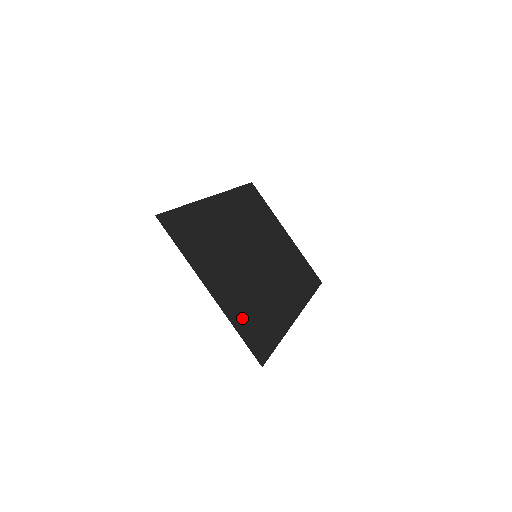
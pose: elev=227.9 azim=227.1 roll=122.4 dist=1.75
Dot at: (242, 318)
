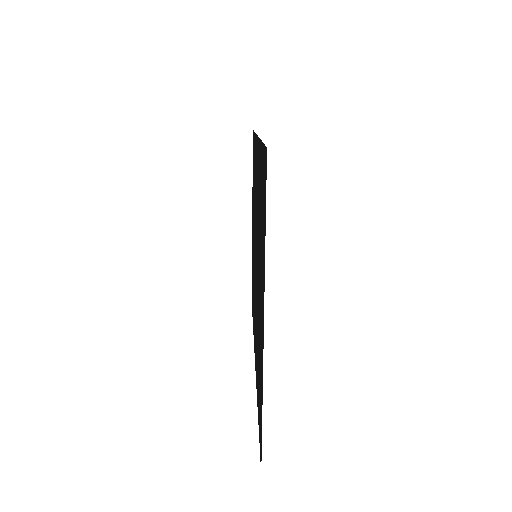
Dot at: occluded
